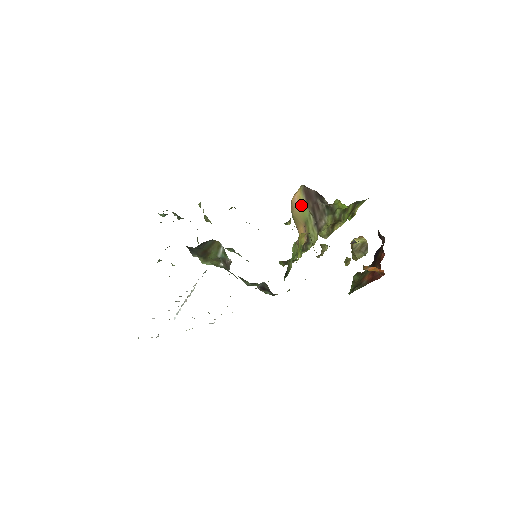
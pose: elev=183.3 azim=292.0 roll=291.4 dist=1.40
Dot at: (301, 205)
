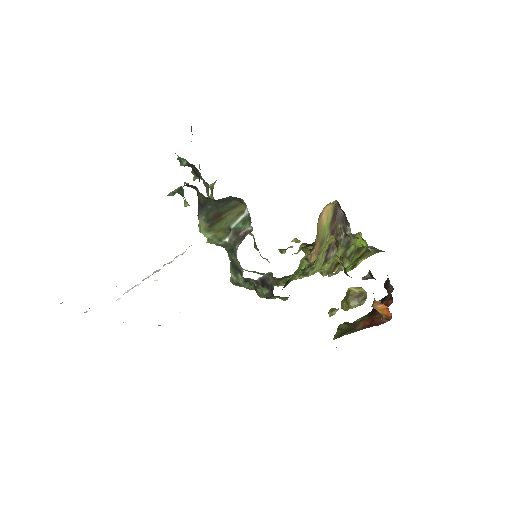
Dot at: (326, 221)
